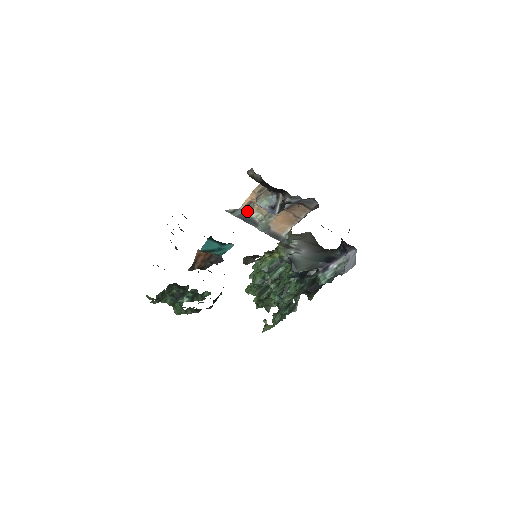
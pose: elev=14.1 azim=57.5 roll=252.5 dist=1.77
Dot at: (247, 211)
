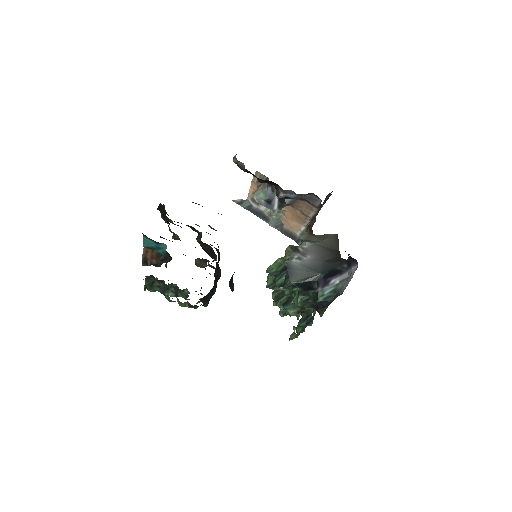
Dot at: (255, 203)
